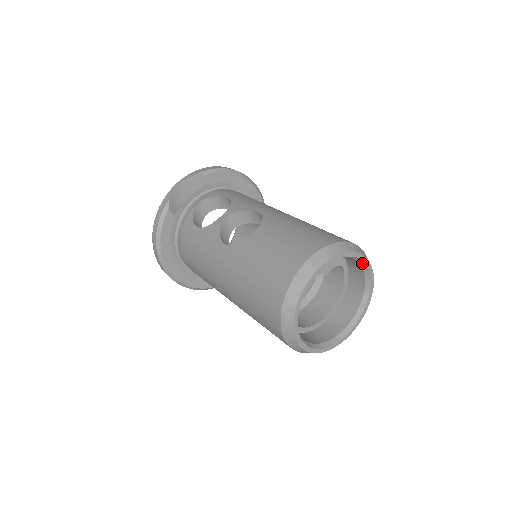
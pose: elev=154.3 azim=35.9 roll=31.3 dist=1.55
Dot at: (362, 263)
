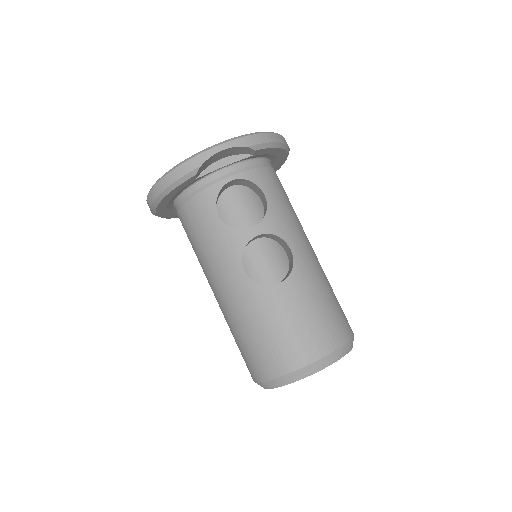
Dot at: occluded
